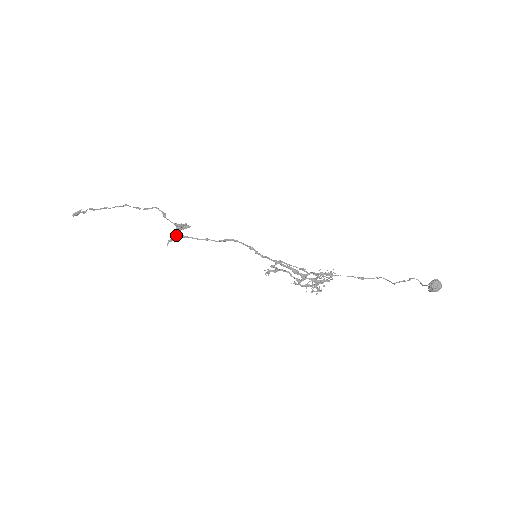
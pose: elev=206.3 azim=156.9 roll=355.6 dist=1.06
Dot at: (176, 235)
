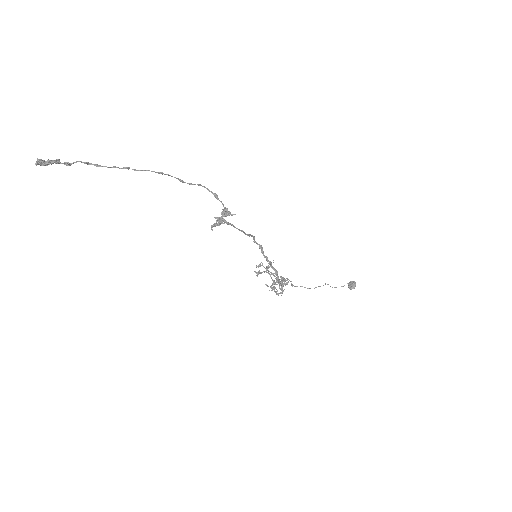
Dot at: (223, 220)
